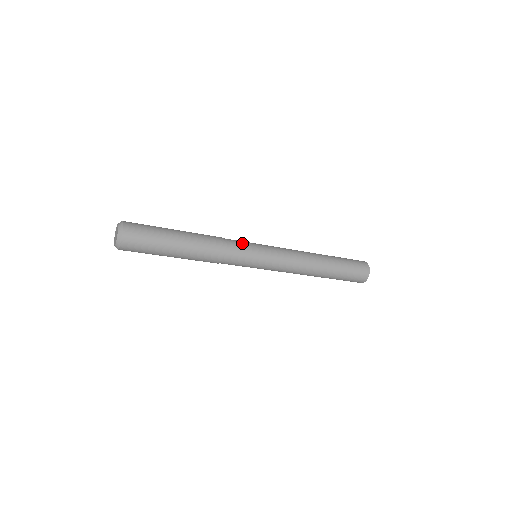
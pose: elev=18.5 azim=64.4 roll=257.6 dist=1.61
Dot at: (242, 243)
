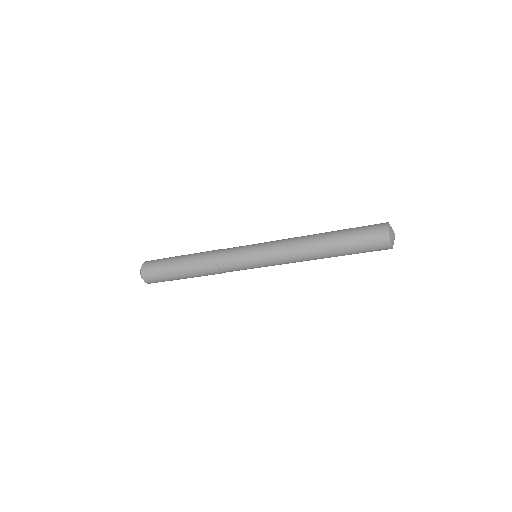
Dot at: occluded
